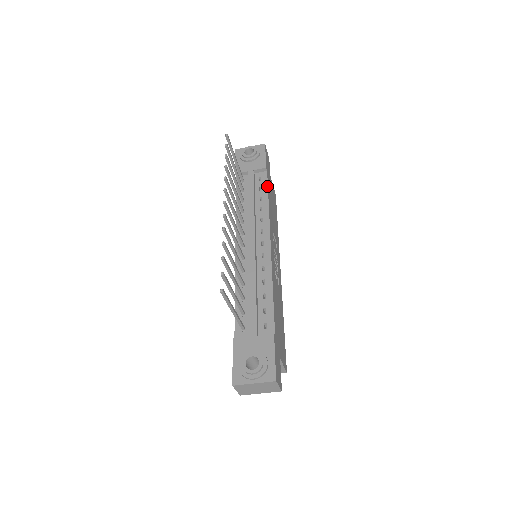
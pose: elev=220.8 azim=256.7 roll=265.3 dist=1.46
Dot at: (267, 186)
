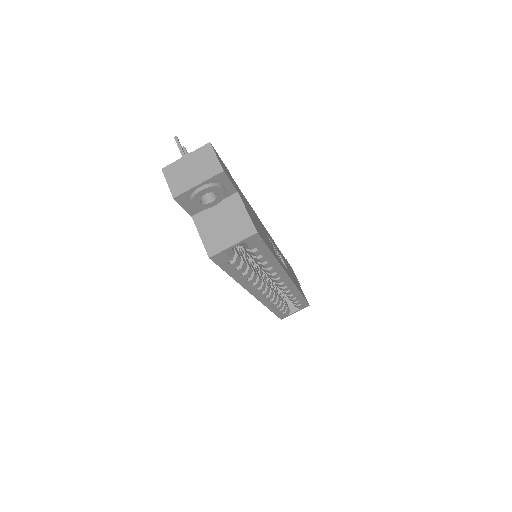
Dot at: occluded
